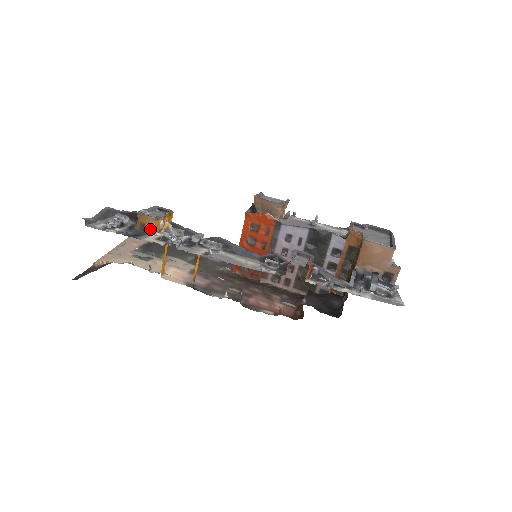
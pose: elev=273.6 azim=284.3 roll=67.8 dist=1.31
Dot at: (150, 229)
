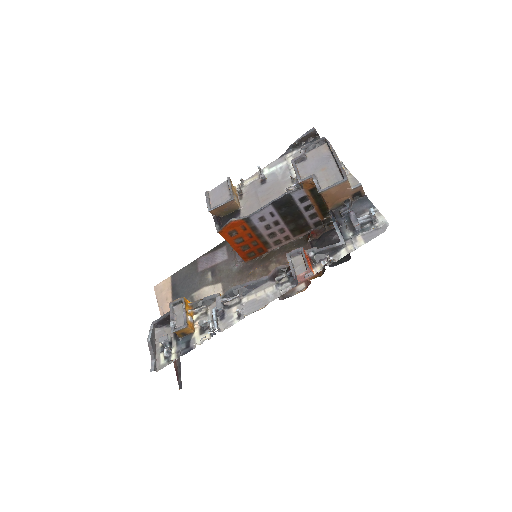
Dot at: (189, 331)
